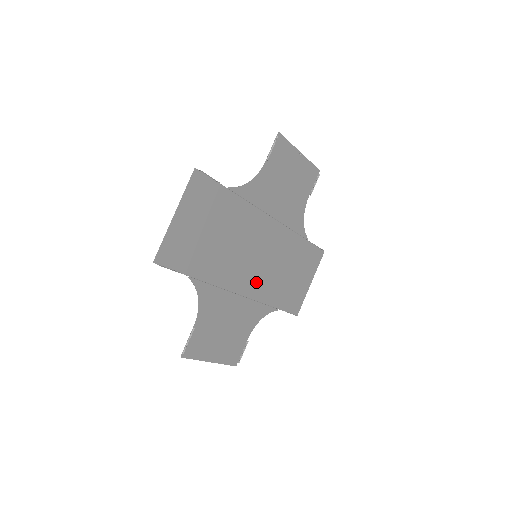
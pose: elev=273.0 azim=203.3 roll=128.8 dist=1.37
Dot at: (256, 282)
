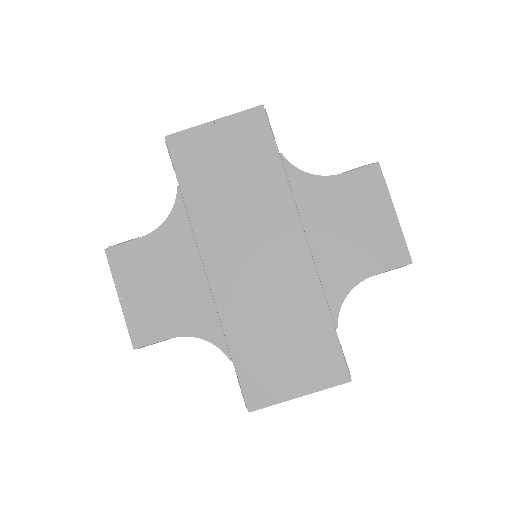
Dot at: (233, 286)
